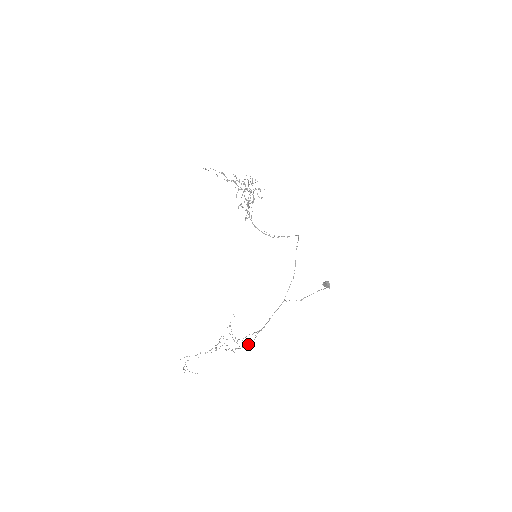
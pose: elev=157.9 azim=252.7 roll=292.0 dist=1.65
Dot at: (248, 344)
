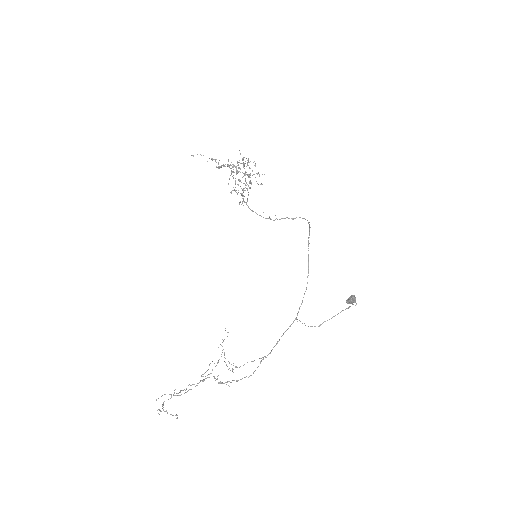
Dot at: occluded
